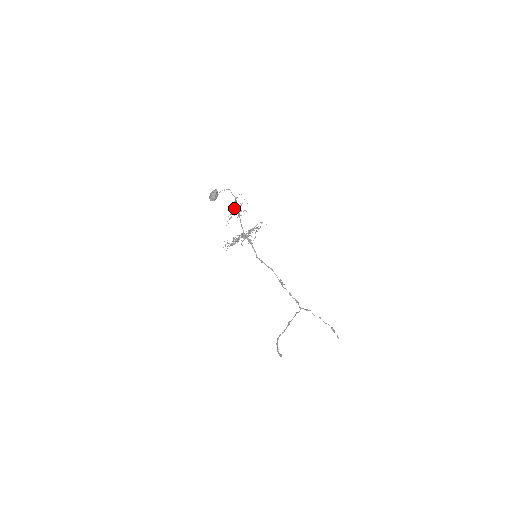
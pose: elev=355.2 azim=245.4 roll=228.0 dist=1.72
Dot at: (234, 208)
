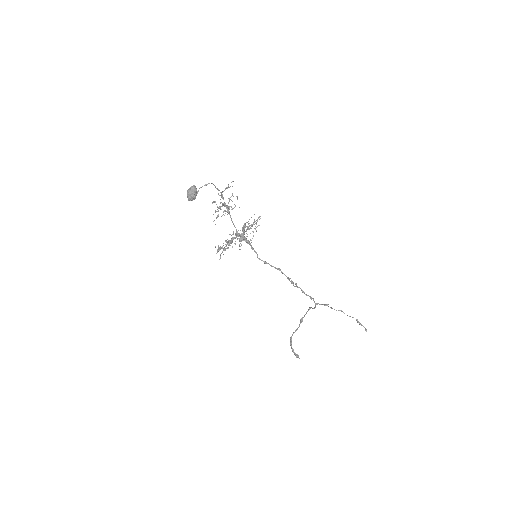
Dot at: occluded
